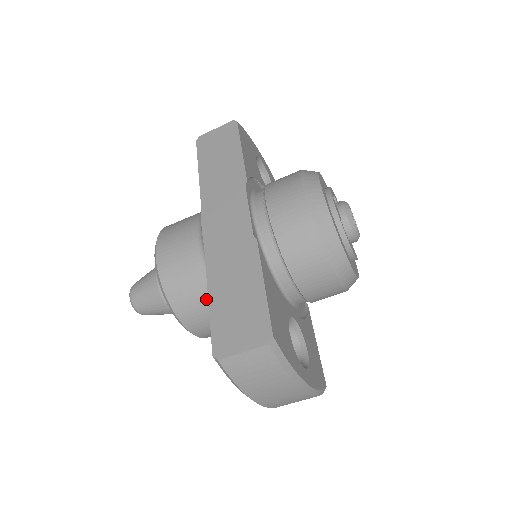
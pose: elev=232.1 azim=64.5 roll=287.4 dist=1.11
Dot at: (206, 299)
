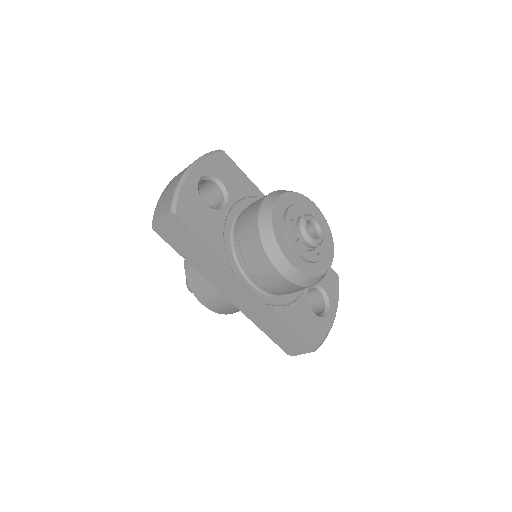
Dot at: occluded
